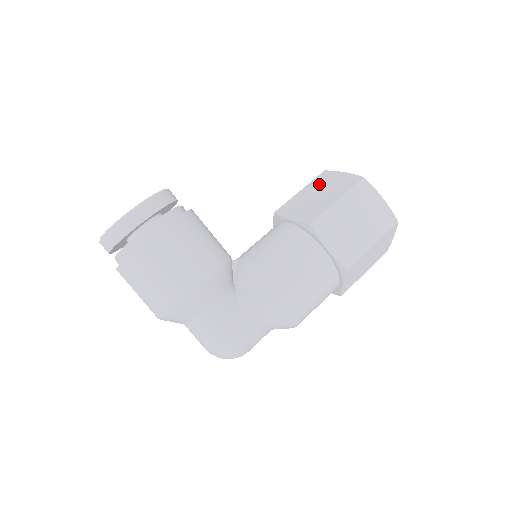
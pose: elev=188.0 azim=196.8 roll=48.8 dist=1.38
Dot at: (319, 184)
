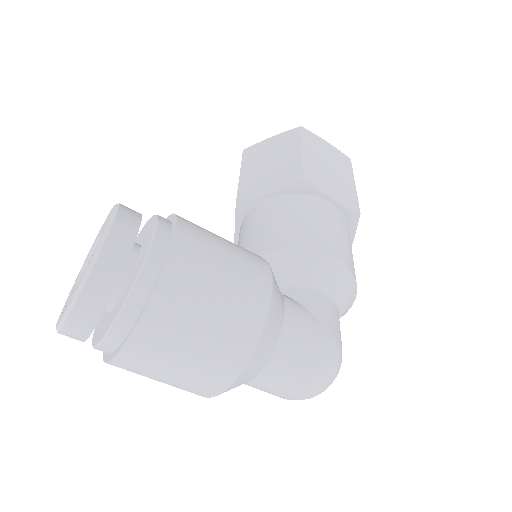
Dot at: (256, 158)
